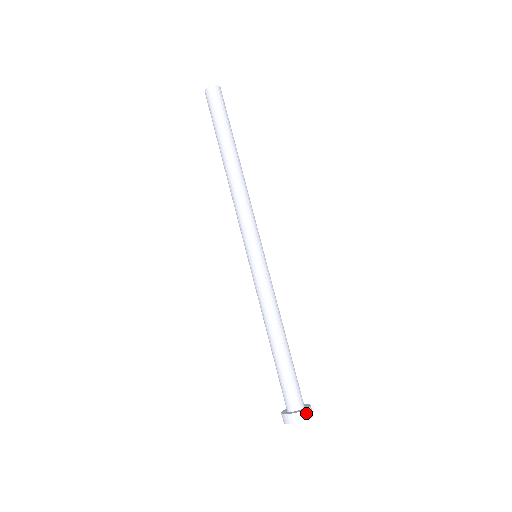
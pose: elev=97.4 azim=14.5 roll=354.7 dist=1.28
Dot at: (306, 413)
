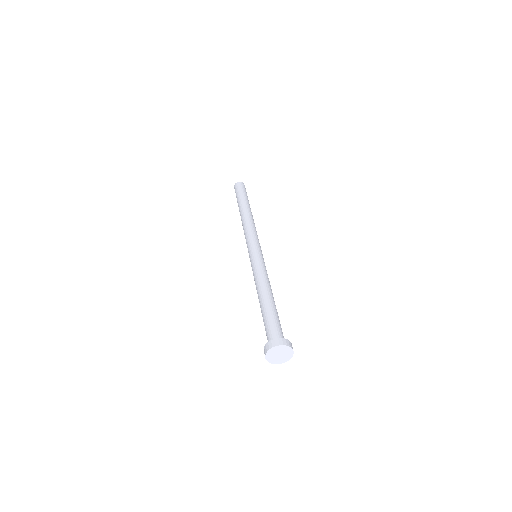
Dot at: (288, 342)
